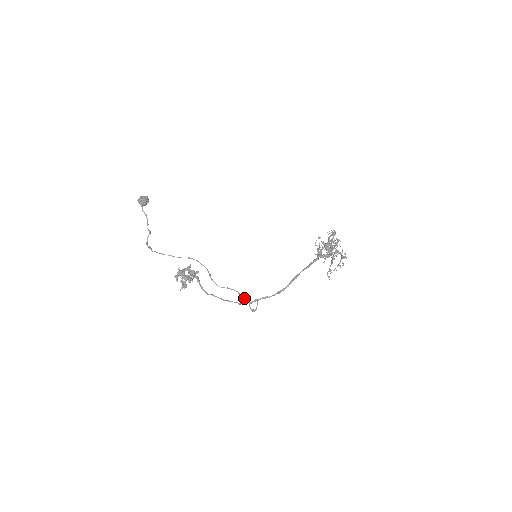
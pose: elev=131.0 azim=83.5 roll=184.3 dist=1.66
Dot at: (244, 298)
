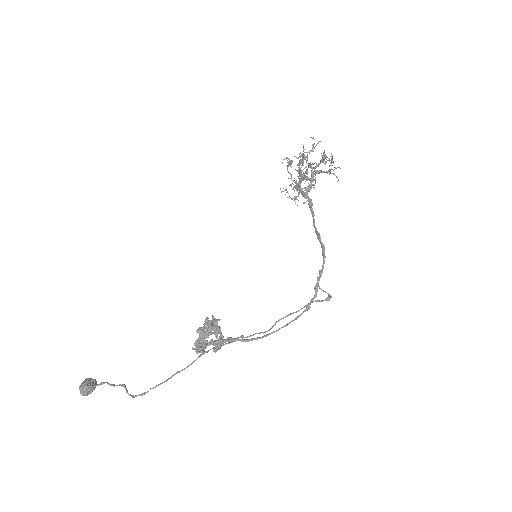
Dot at: (304, 307)
